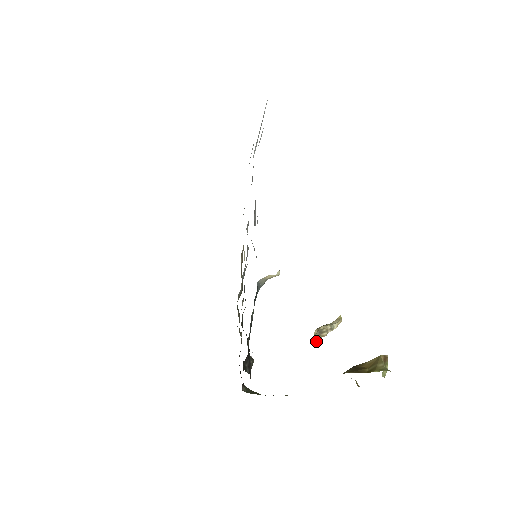
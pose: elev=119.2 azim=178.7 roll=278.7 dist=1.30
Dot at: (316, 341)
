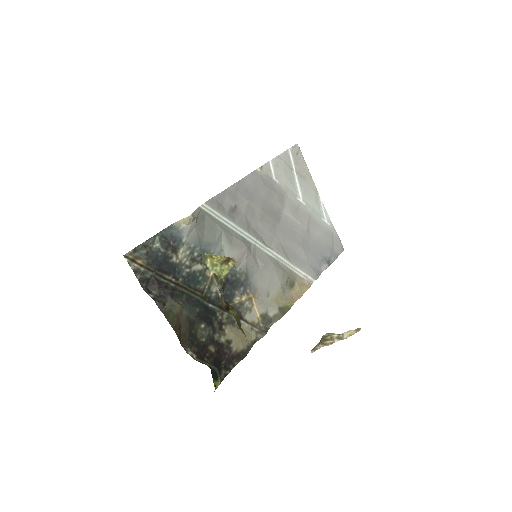
Dot at: (316, 349)
